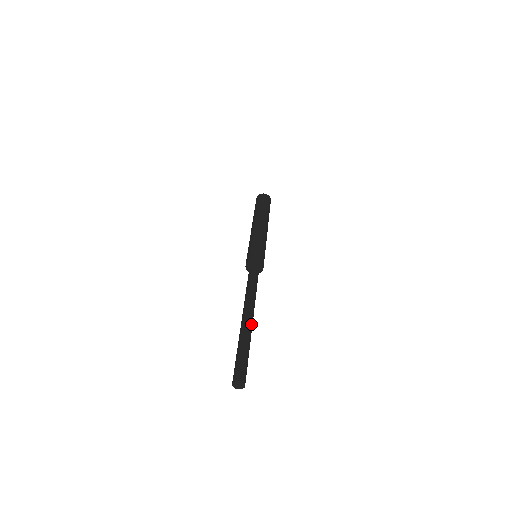
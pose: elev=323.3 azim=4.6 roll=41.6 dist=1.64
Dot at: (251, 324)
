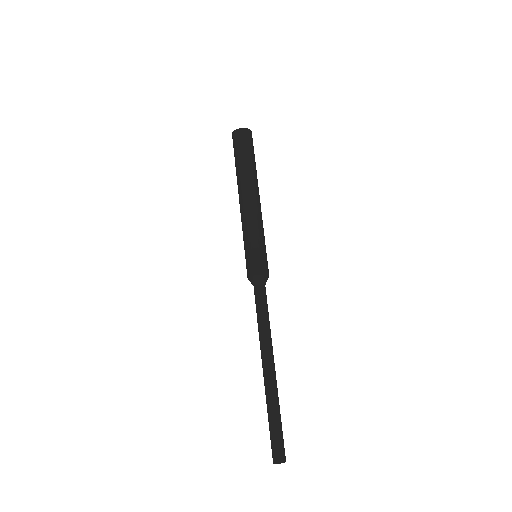
Dot at: (274, 378)
